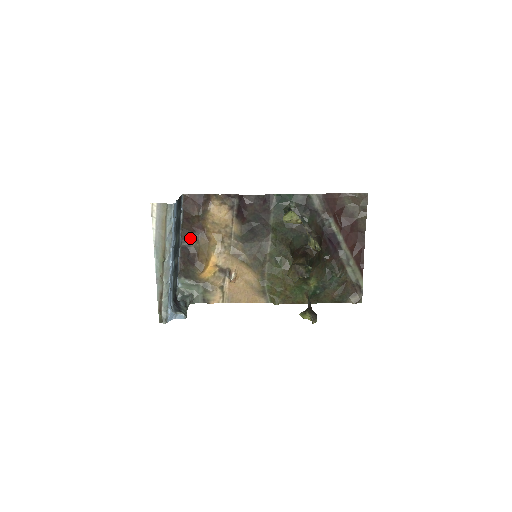
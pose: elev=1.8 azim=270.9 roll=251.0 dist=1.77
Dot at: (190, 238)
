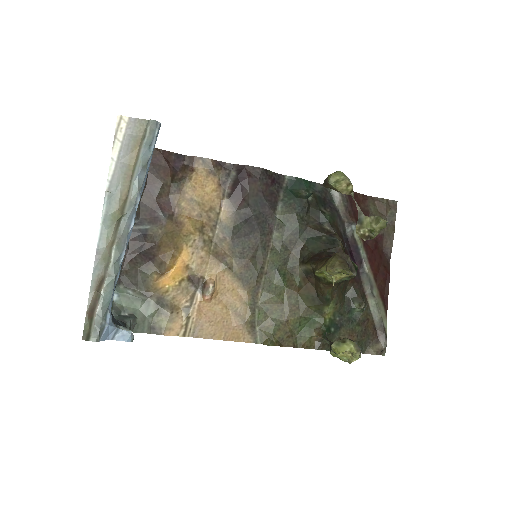
Dot at: (149, 219)
